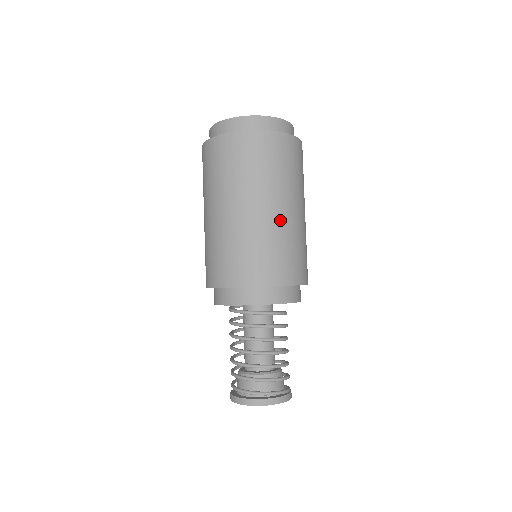
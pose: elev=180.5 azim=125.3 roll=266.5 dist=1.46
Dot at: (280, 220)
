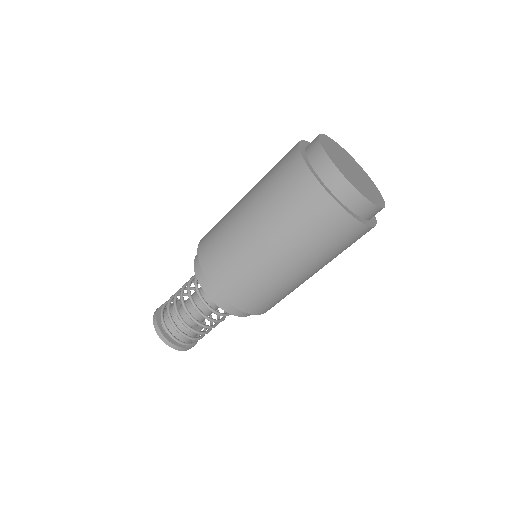
Dot at: (305, 280)
